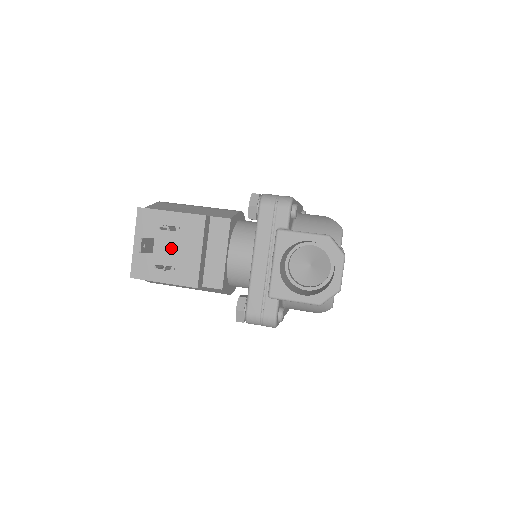
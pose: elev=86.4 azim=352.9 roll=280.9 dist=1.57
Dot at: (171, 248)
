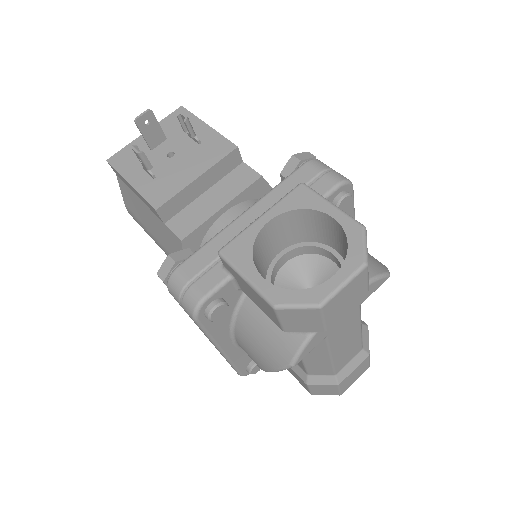
Dot at: occluded
